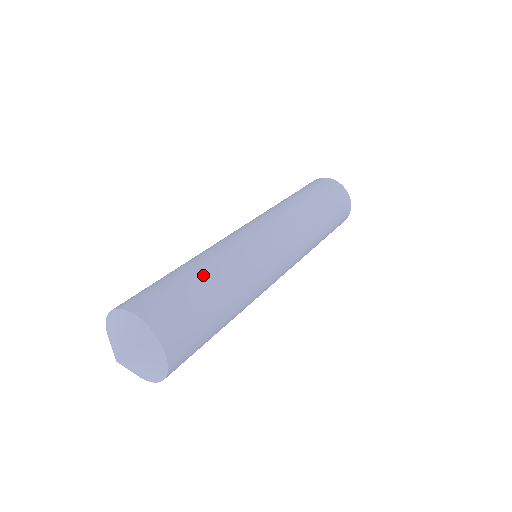
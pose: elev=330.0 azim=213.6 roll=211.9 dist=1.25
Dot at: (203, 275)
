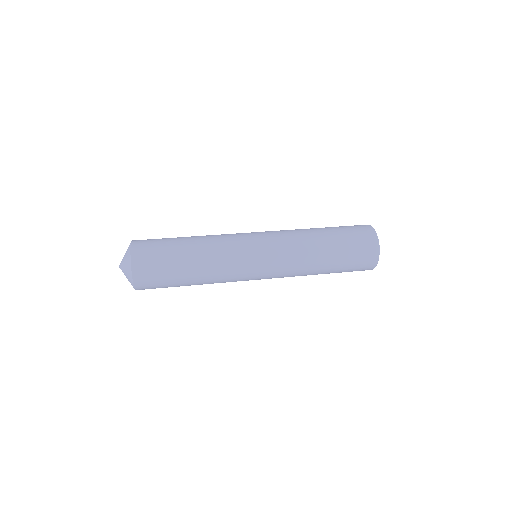
Dot at: occluded
